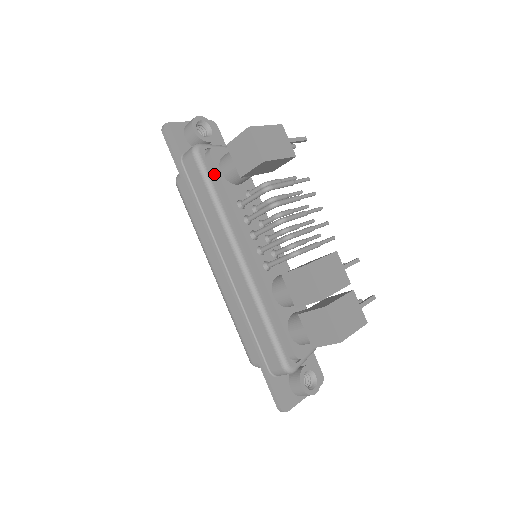
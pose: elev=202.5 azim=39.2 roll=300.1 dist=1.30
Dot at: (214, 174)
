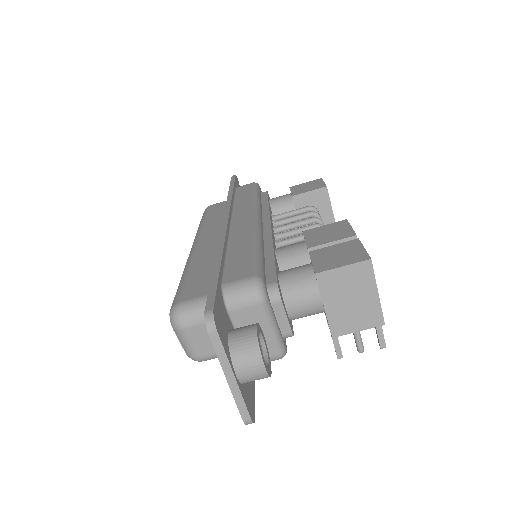
Dot at: (262, 197)
